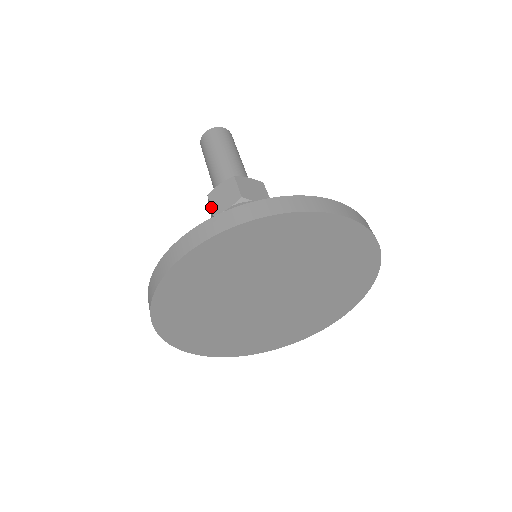
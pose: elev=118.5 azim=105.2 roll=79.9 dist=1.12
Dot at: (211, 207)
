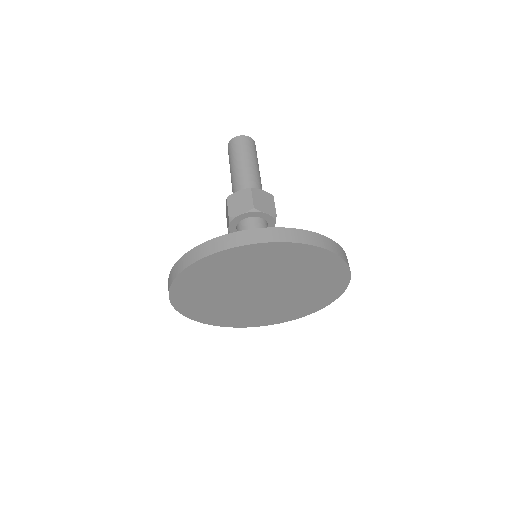
Dot at: (228, 209)
